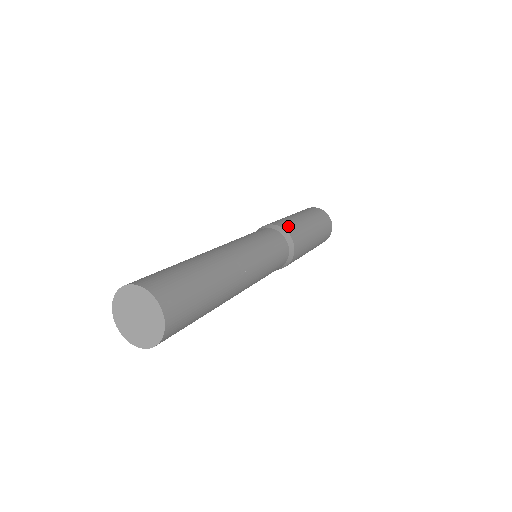
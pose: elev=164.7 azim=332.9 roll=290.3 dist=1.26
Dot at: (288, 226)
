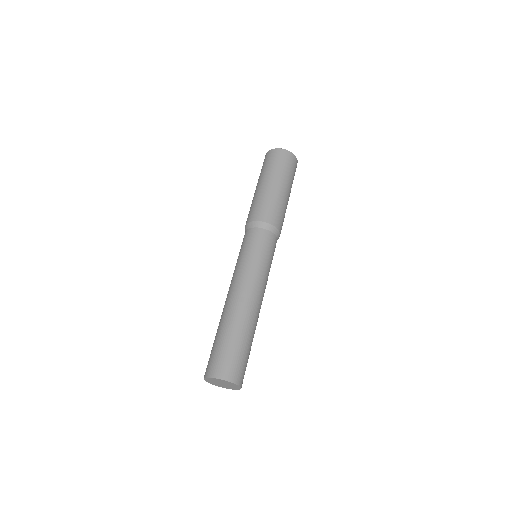
Dot at: (269, 215)
